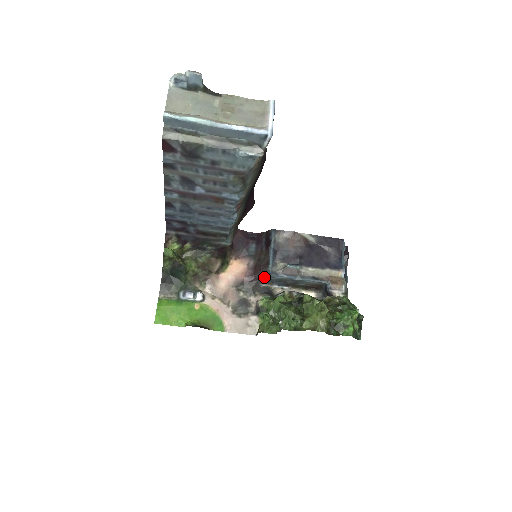
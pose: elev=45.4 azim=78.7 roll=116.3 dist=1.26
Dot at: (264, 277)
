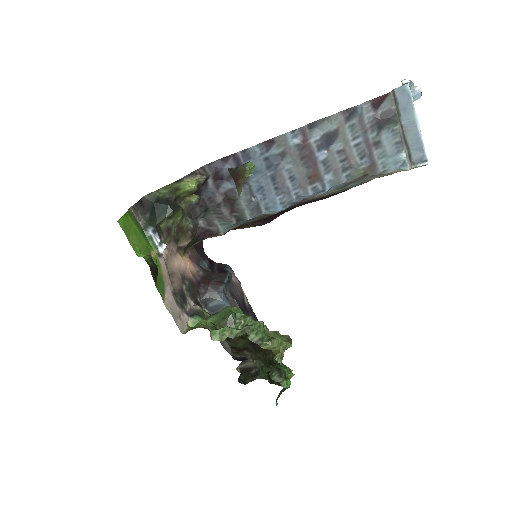
Dot at: (208, 292)
